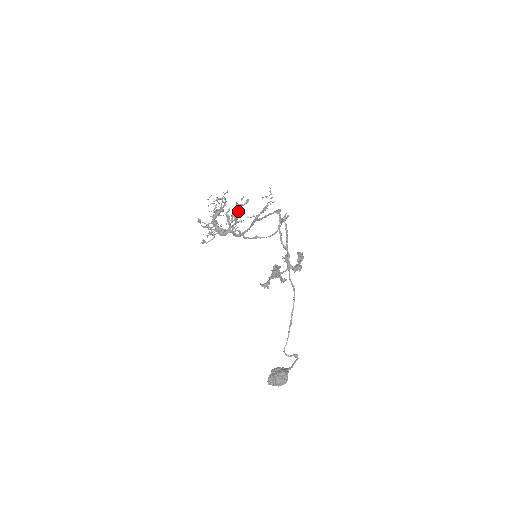
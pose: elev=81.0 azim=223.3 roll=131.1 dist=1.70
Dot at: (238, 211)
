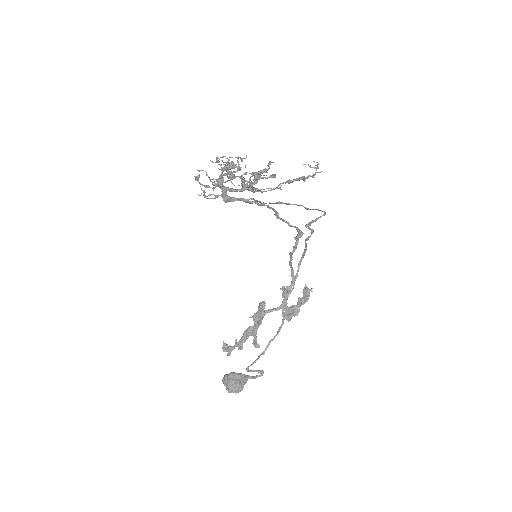
Dot at: (261, 173)
